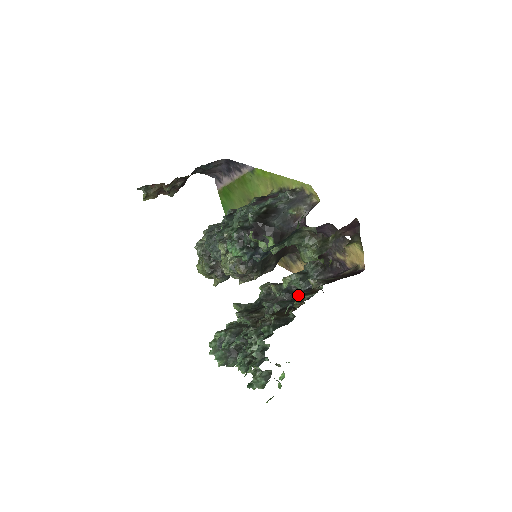
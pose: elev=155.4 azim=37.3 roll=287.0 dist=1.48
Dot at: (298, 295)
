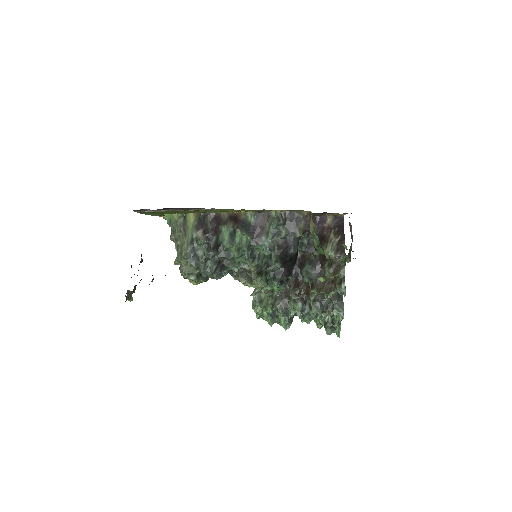
Dot at: (330, 273)
